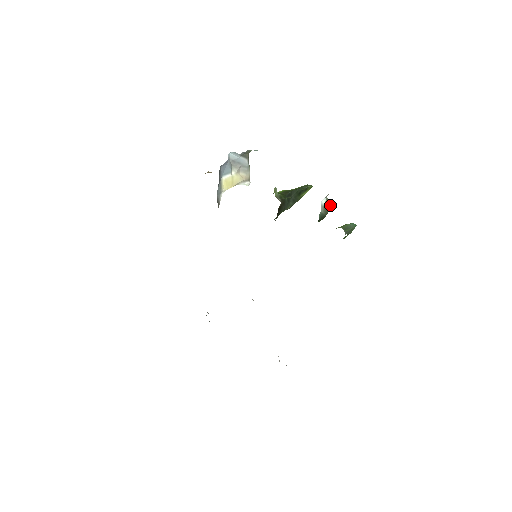
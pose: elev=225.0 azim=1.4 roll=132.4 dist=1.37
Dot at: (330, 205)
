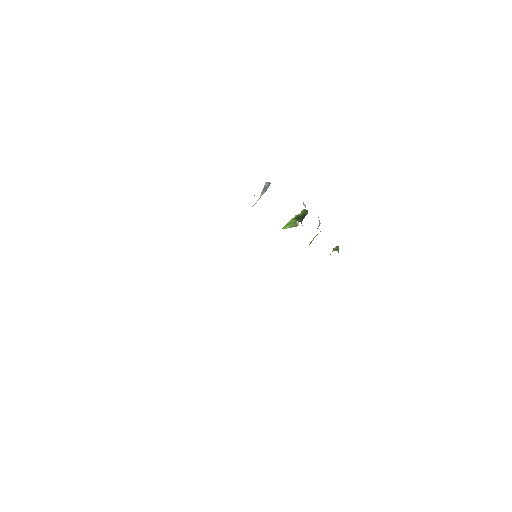
Dot at: occluded
